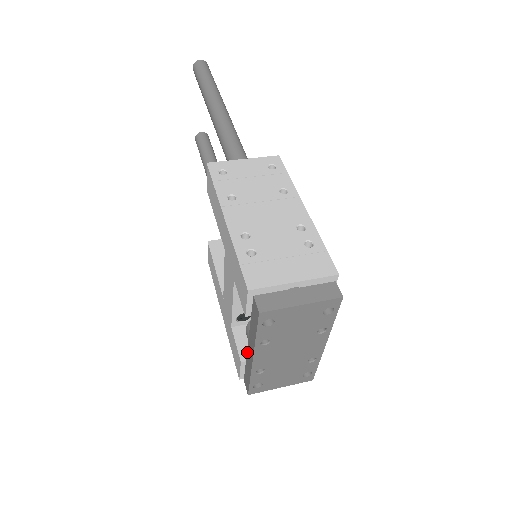
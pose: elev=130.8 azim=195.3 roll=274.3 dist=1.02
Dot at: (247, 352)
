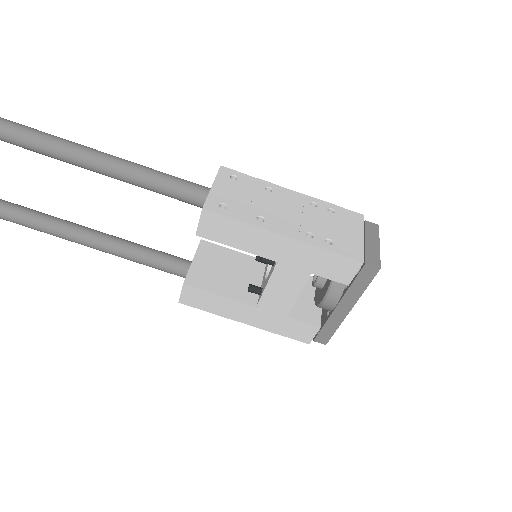
Dot at: (333, 314)
